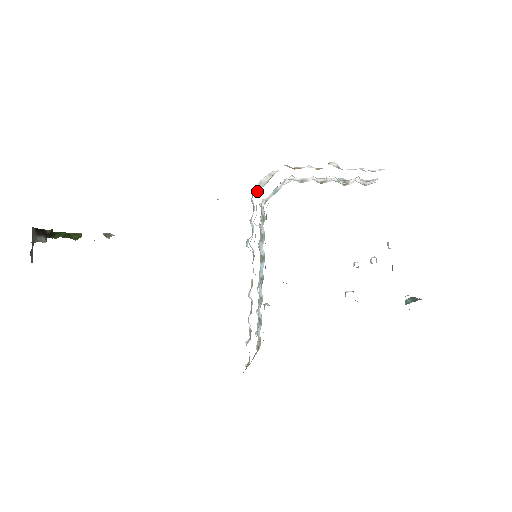
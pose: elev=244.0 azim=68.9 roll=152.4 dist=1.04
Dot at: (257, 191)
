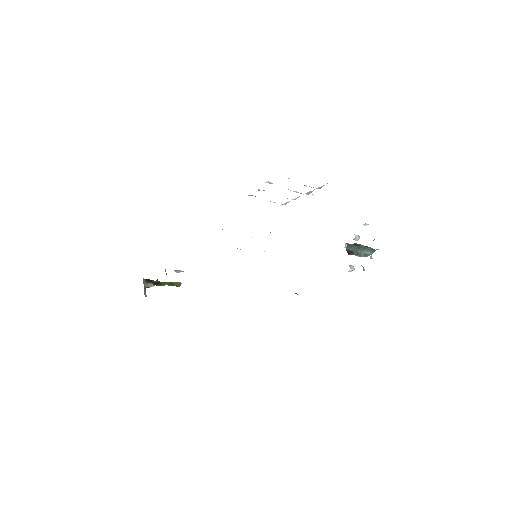
Dot at: occluded
